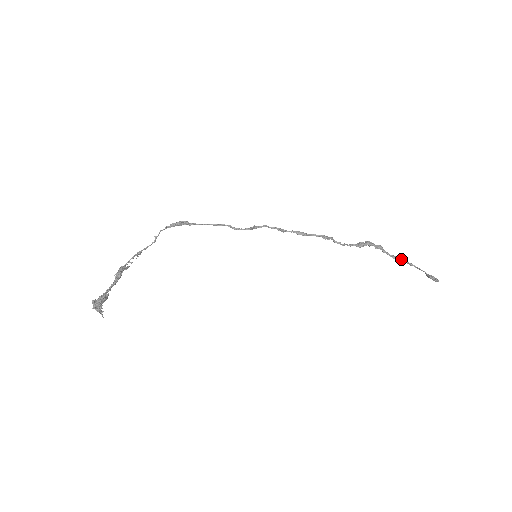
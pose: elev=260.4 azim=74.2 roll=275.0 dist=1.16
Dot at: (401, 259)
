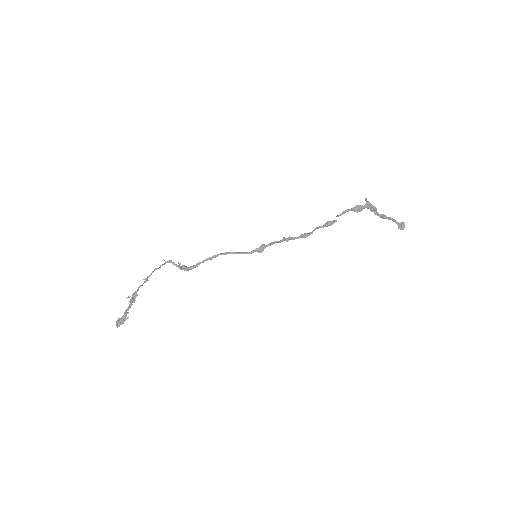
Dot at: (386, 218)
